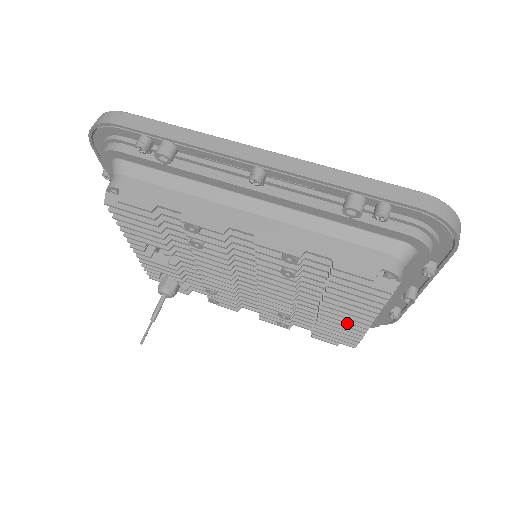
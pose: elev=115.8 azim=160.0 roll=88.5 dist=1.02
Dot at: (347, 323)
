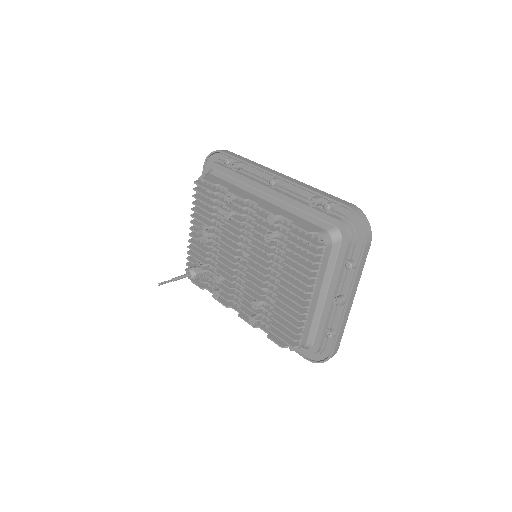
Dot at: (292, 301)
